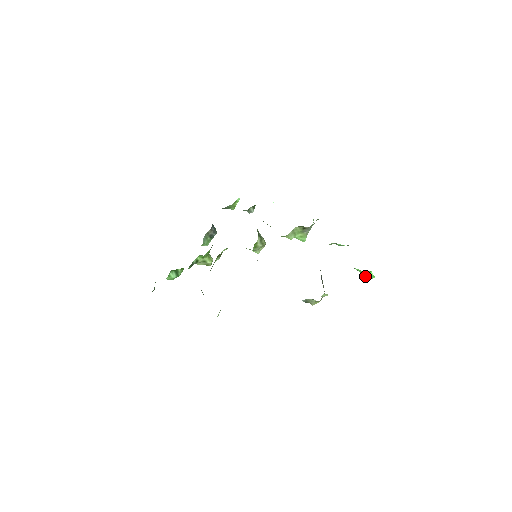
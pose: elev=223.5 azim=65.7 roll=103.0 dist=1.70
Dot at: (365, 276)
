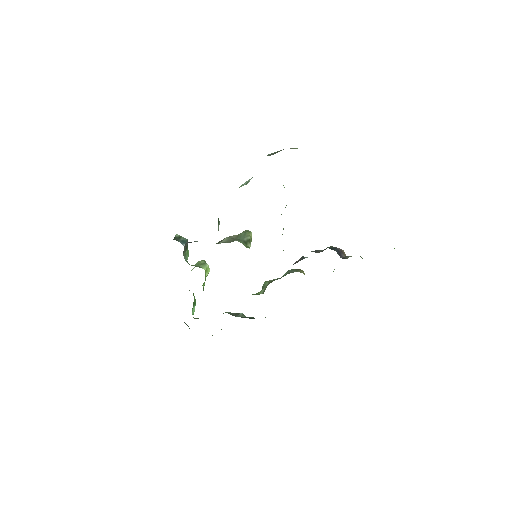
Dot at: occluded
